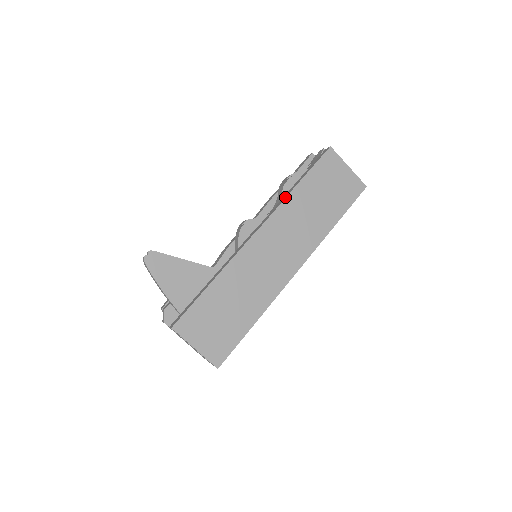
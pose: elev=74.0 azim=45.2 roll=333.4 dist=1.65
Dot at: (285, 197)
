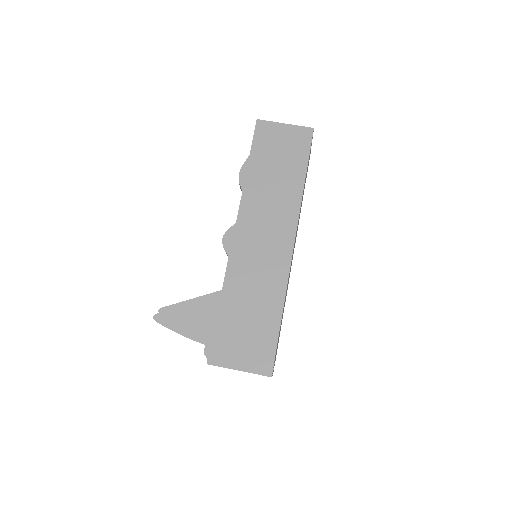
Dot at: (243, 189)
